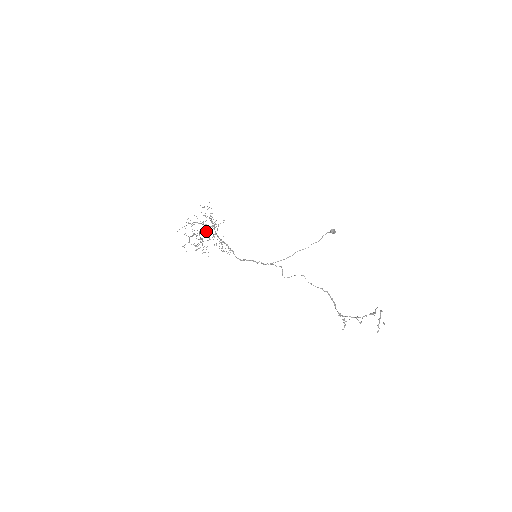
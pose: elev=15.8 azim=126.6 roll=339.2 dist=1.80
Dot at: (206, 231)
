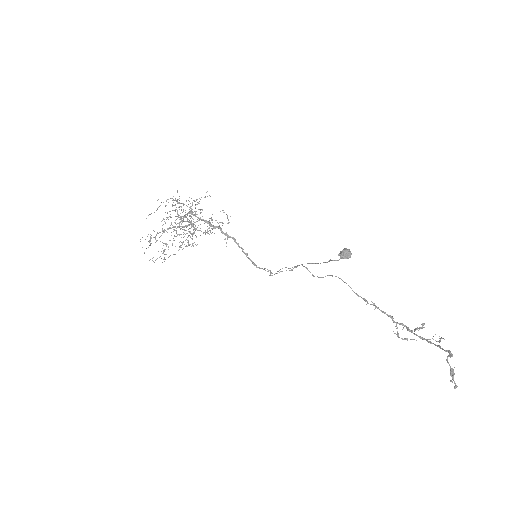
Dot at: occluded
